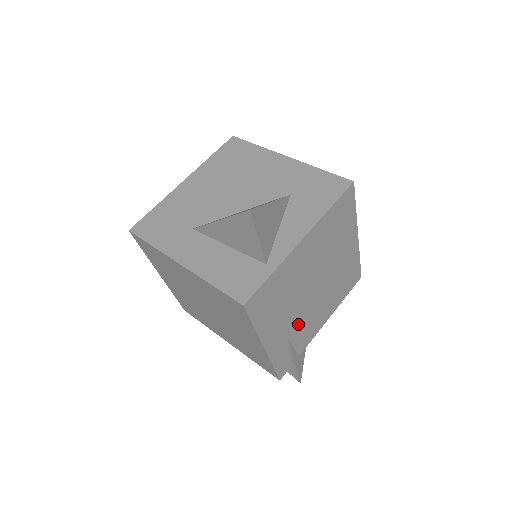
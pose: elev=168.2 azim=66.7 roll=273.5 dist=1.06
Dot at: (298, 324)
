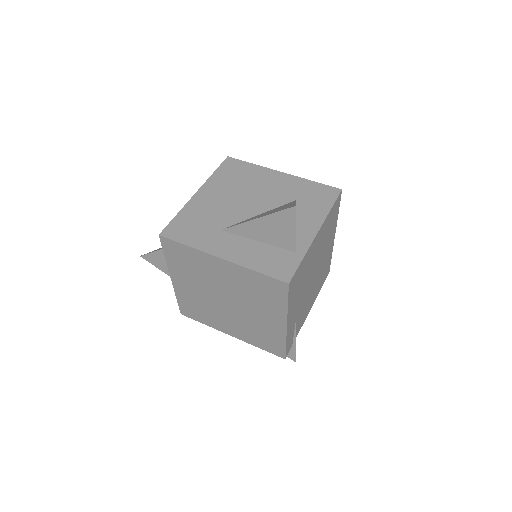
Dot at: (301, 307)
